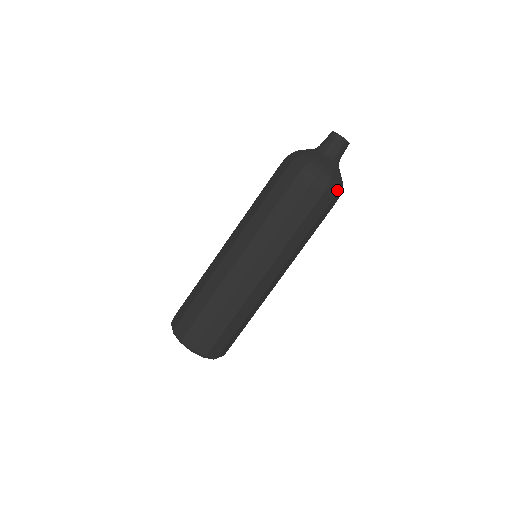
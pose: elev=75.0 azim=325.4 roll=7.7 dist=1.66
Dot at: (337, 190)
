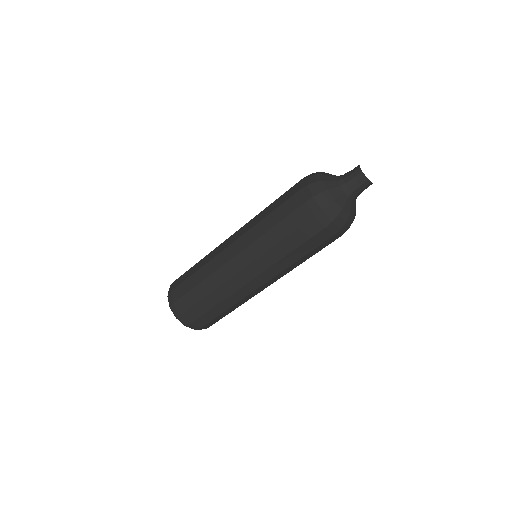
Dot at: occluded
